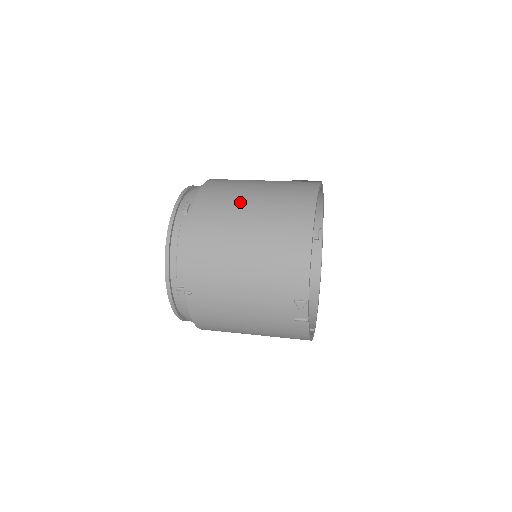
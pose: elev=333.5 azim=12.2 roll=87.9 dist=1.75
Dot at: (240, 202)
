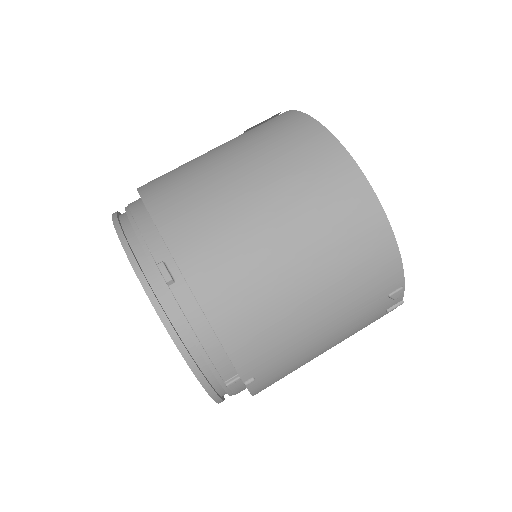
Dot at: (245, 215)
